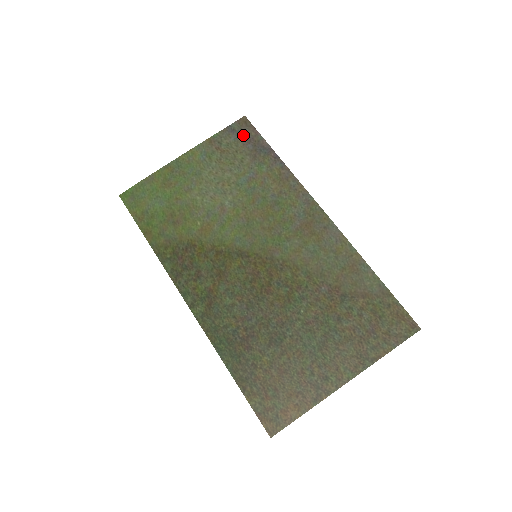
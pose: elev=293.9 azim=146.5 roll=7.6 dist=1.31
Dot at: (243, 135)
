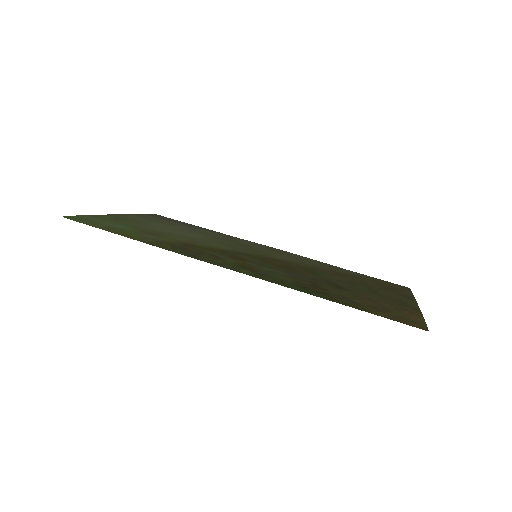
Dot at: (167, 219)
